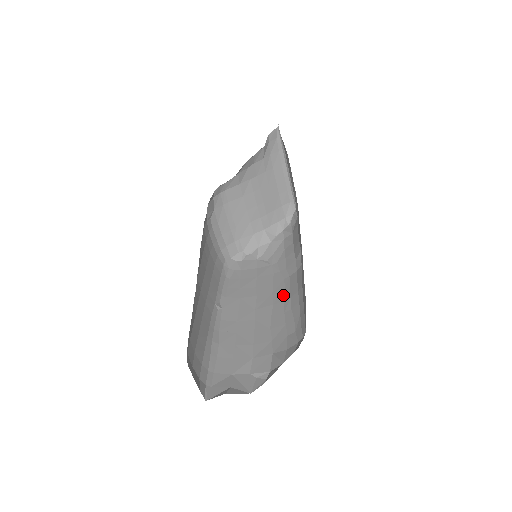
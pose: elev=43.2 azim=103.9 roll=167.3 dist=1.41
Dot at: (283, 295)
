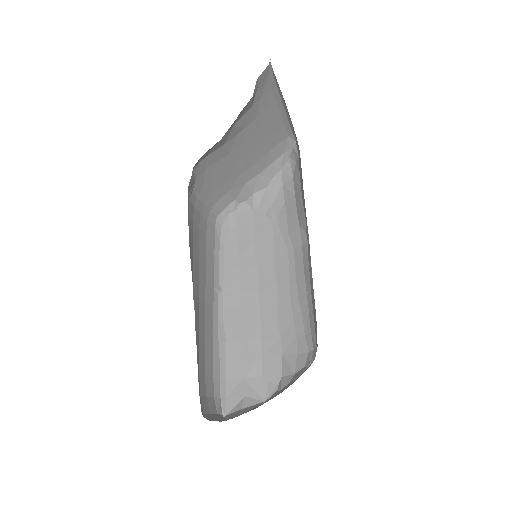
Dot at: (288, 275)
